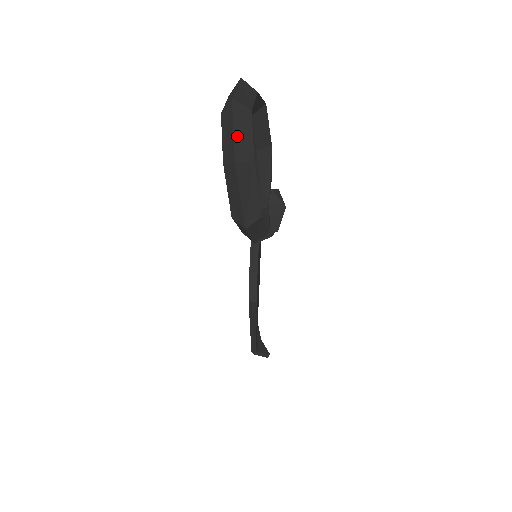
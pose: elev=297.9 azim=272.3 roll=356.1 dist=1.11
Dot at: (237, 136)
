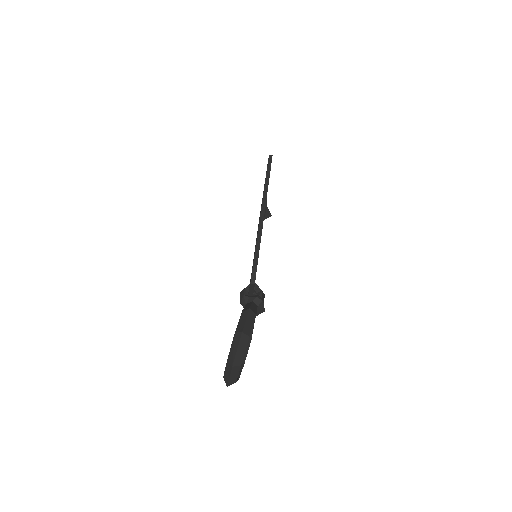
Dot at: occluded
